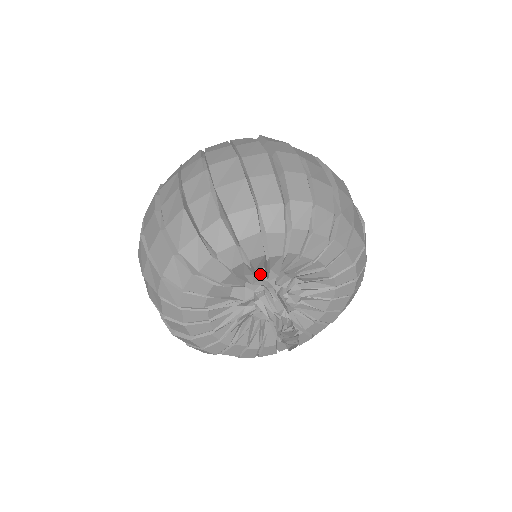
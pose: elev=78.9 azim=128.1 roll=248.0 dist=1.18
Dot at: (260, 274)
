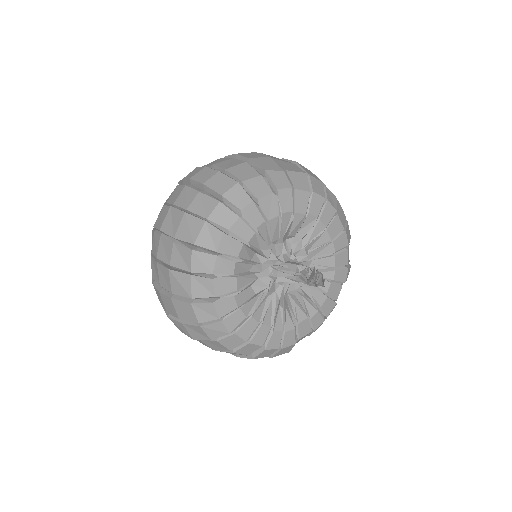
Dot at: (258, 260)
